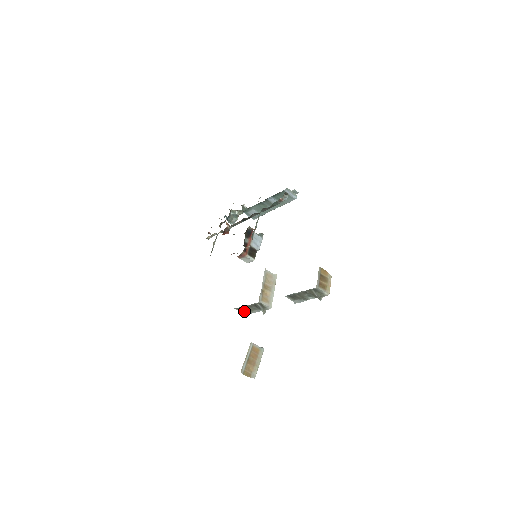
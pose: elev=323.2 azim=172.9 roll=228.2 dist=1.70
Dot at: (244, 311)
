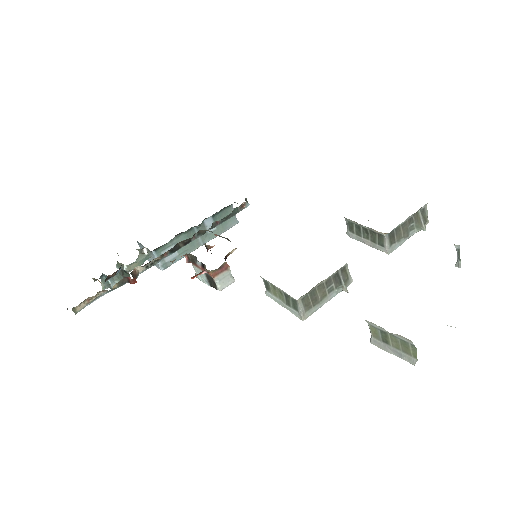
Dot at: (309, 305)
